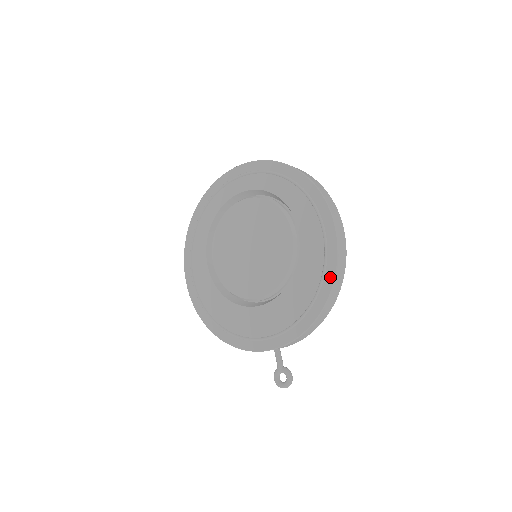
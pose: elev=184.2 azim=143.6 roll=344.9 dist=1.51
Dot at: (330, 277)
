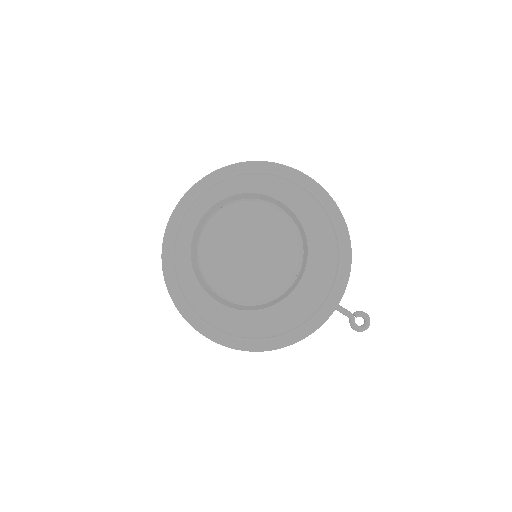
Dot at: (336, 212)
